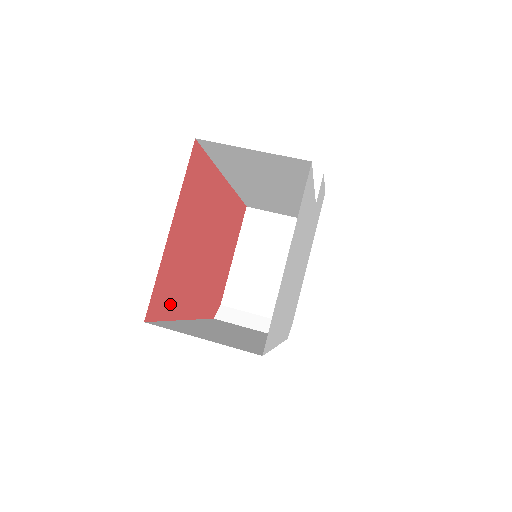
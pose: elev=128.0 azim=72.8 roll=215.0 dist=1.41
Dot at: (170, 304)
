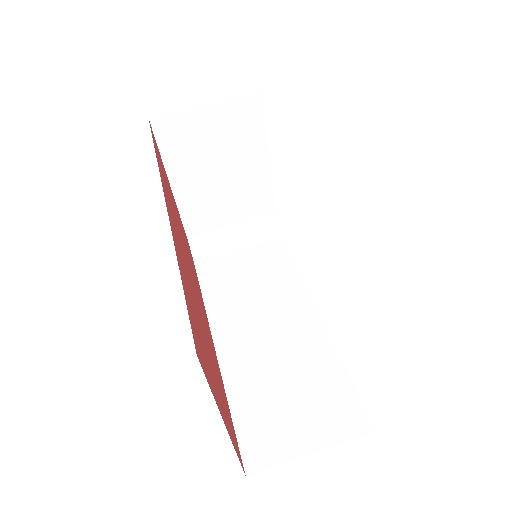
Dot at: (226, 403)
